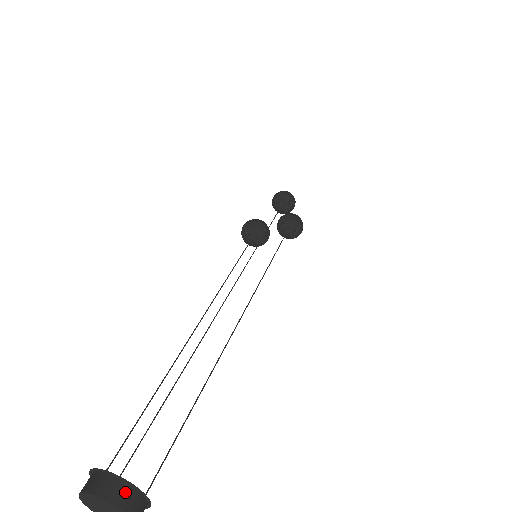
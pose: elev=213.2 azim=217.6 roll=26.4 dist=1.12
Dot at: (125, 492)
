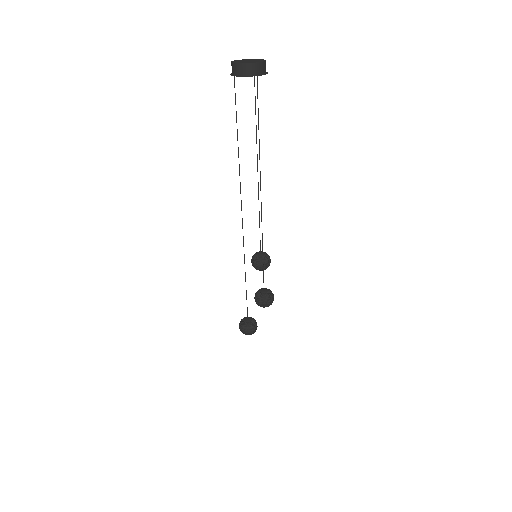
Dot at: occluded
